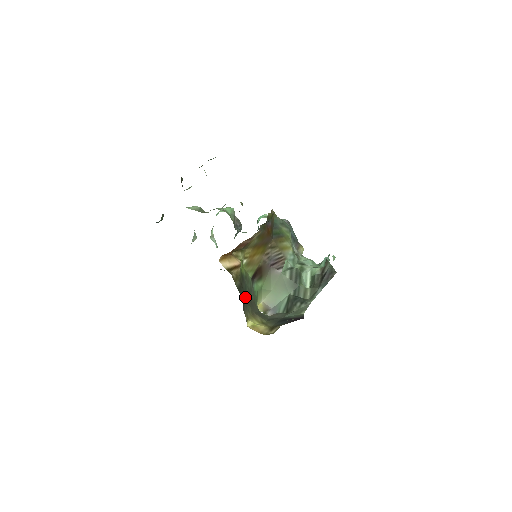
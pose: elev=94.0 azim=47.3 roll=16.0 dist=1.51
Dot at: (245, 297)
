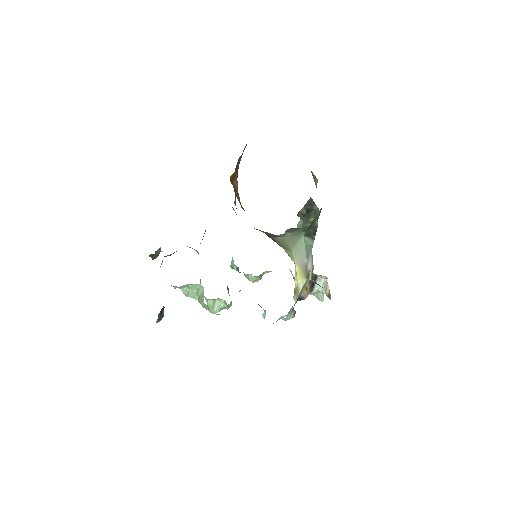
Dot at: occluded
